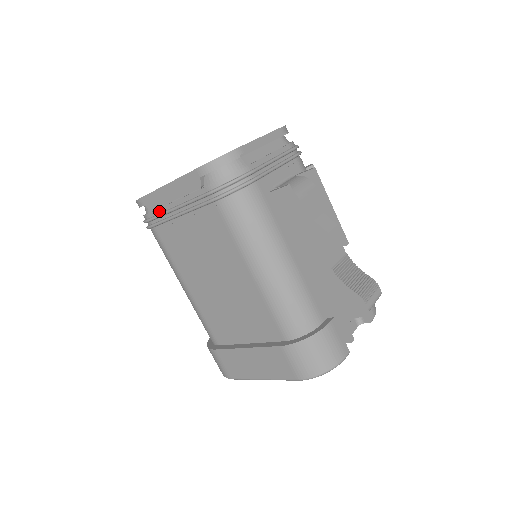
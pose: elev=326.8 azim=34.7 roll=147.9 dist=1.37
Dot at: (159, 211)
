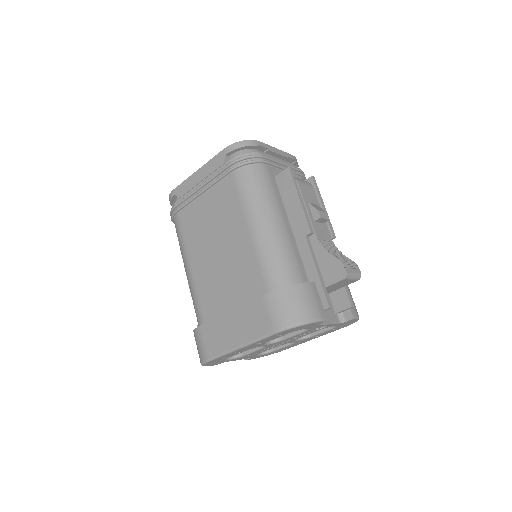
Dot at: (186, 196)
